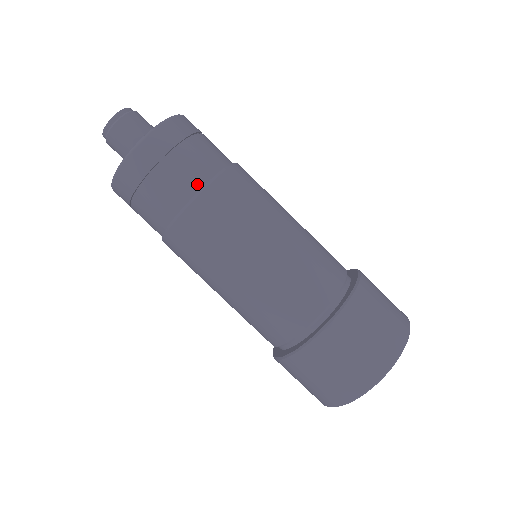
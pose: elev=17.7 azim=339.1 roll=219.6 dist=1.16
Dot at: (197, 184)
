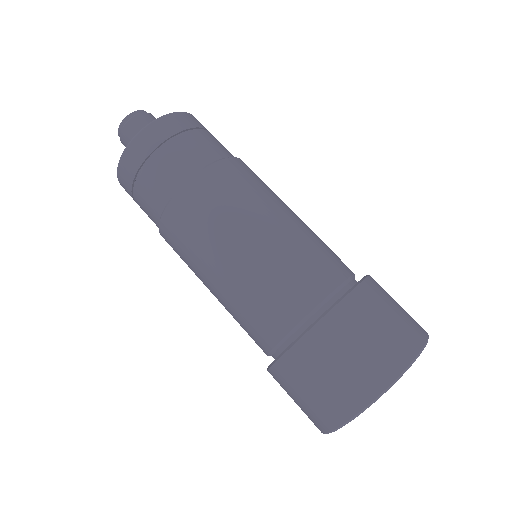
Dot at: (211, 157)
